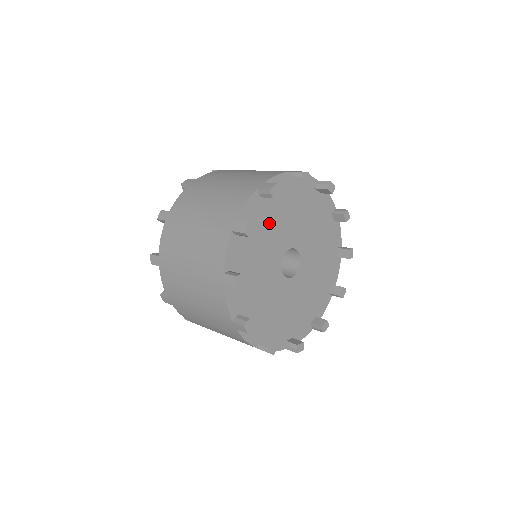
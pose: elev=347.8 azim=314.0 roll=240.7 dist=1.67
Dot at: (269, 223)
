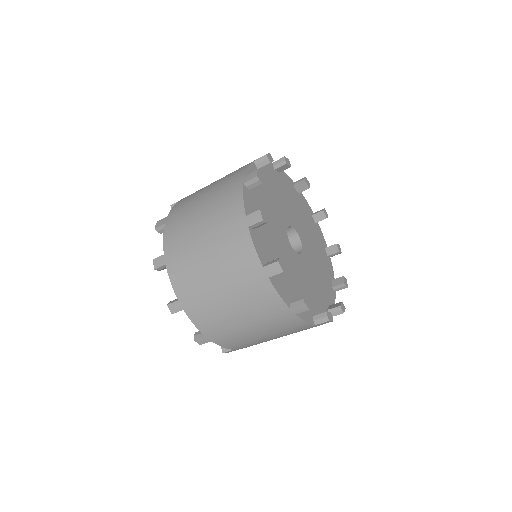
Dot at: (269, 194)
